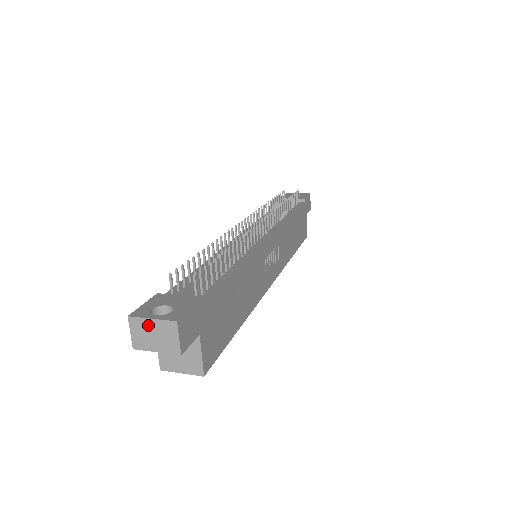
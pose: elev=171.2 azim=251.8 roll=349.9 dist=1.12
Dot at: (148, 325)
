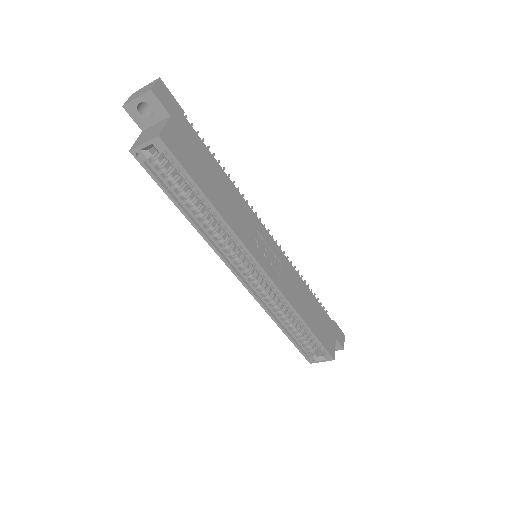
Dot at: (141, 90)
